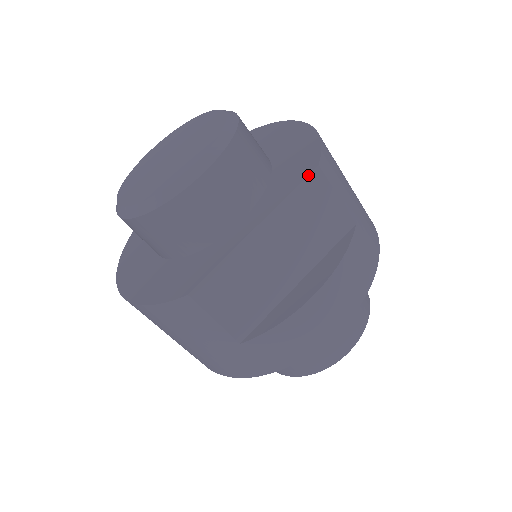
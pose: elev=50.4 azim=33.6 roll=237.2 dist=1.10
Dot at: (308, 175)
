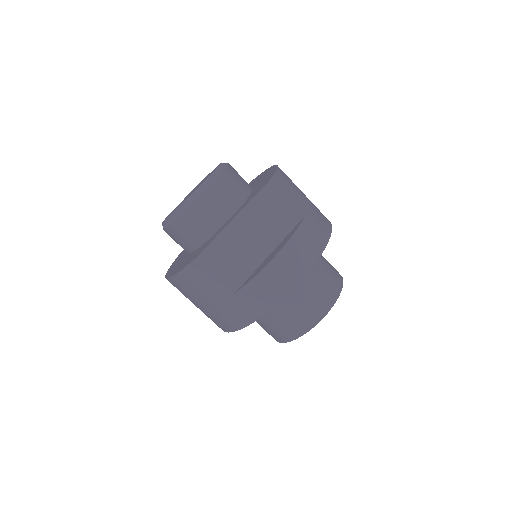
Dot at: (265, 185)
